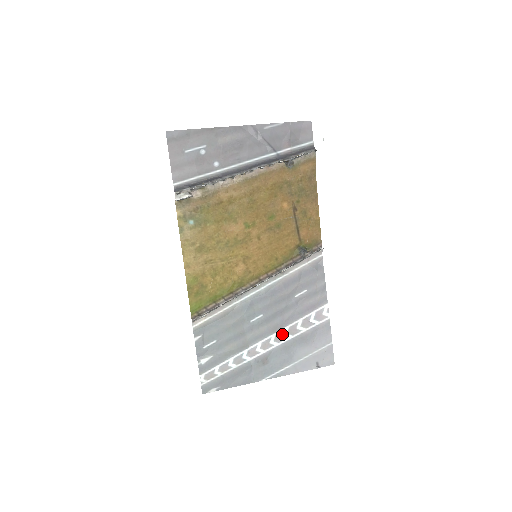
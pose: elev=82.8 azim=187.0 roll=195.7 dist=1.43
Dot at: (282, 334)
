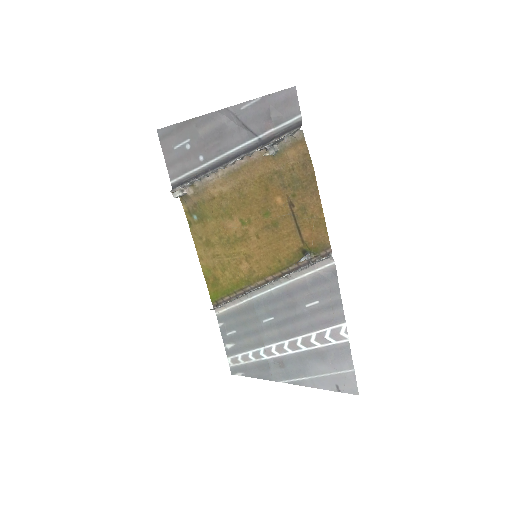
Dot at: (295, 343)
